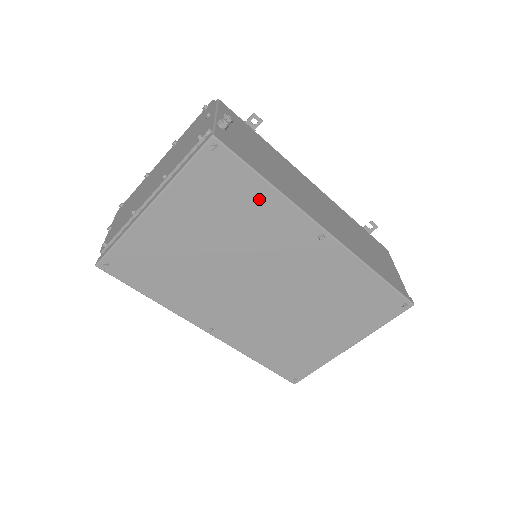
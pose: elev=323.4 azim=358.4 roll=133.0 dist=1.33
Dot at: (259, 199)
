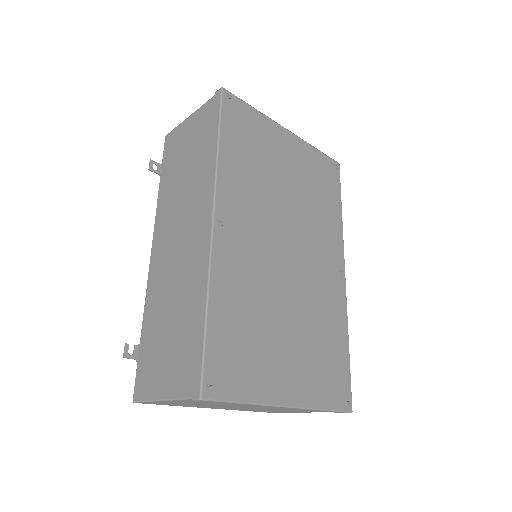
Dot at: (333, 209)
